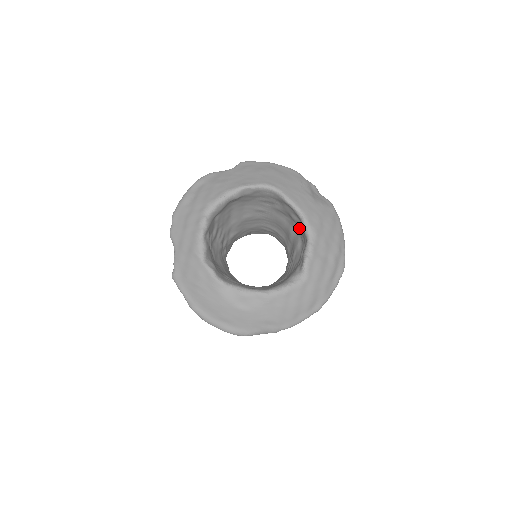
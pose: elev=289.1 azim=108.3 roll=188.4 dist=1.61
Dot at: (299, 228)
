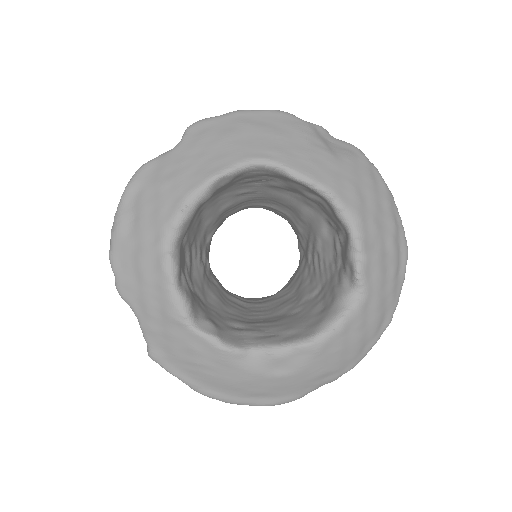
Dot at: (320, 207)
